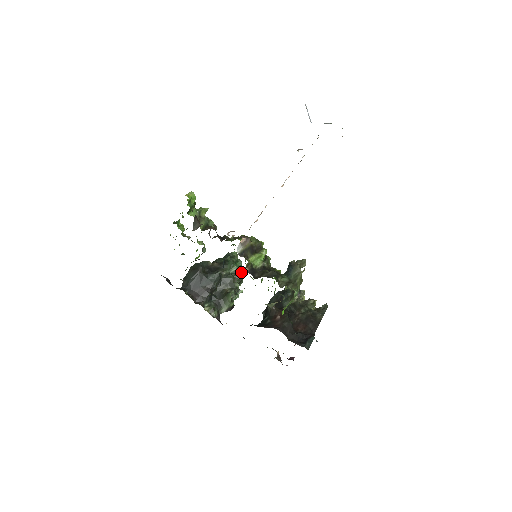
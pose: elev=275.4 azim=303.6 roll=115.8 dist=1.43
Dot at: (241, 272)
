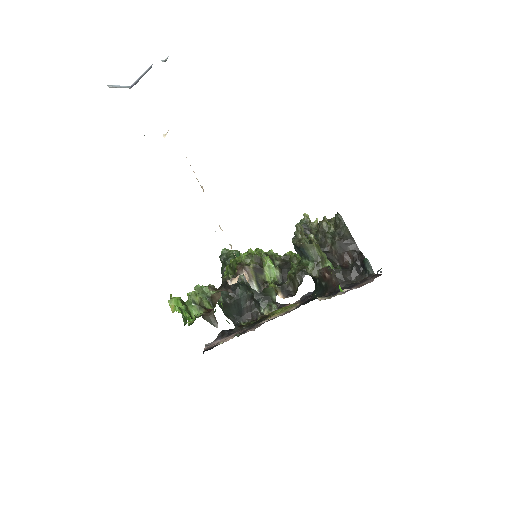
Dot at: occluded
